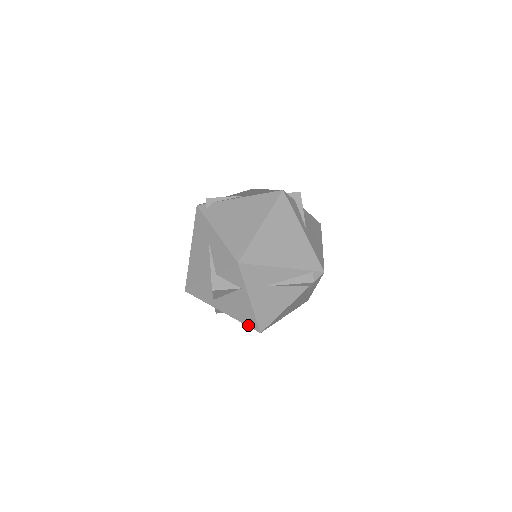
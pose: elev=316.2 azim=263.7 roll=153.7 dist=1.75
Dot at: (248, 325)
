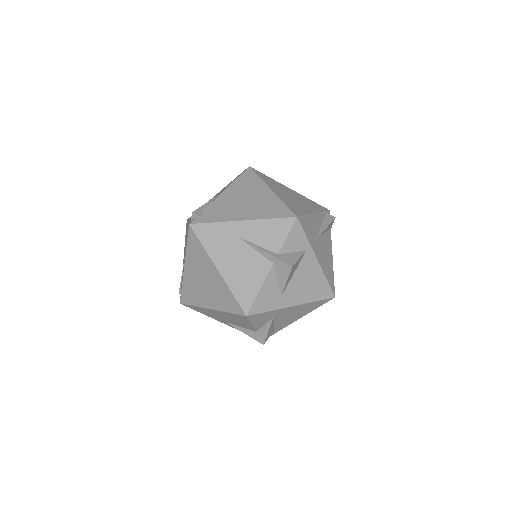
Dot at: (322, 298)
